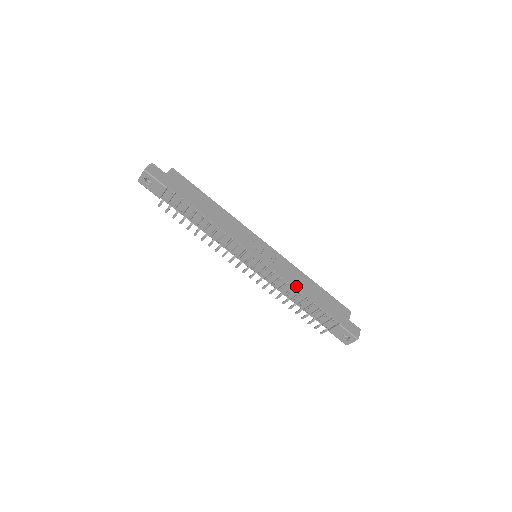
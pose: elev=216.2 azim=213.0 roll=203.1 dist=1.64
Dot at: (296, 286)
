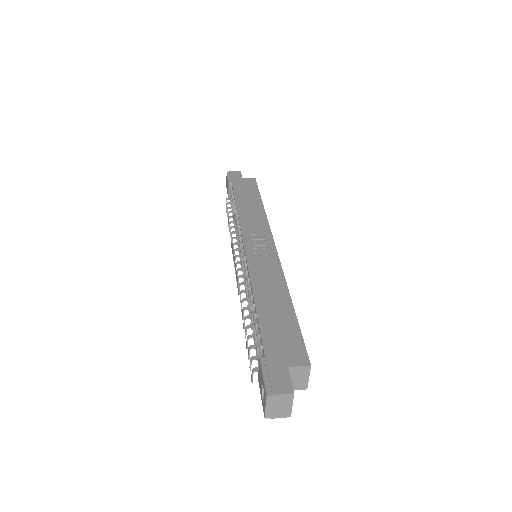
Dot at: (253, 286)
